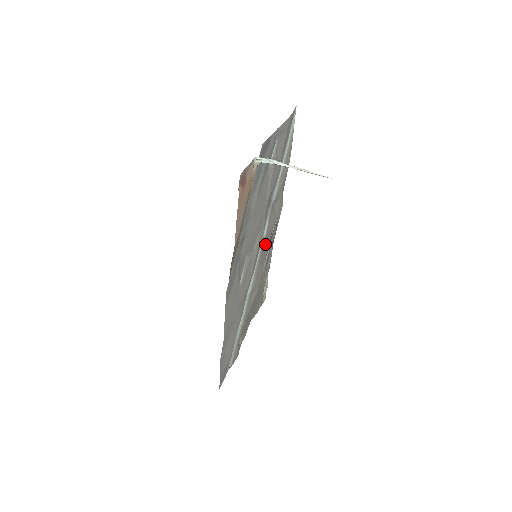
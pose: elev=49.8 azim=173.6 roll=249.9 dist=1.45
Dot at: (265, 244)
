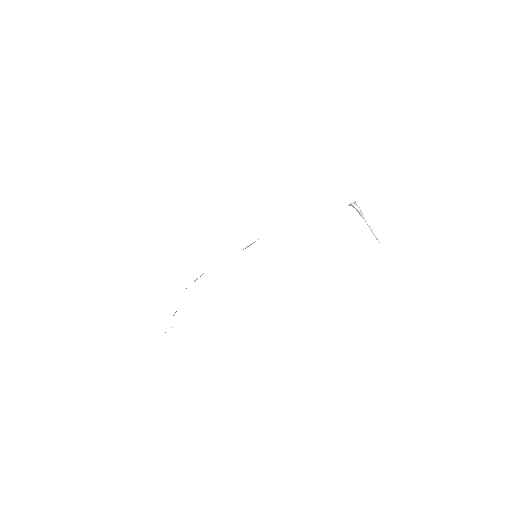
Dot at: occluded
